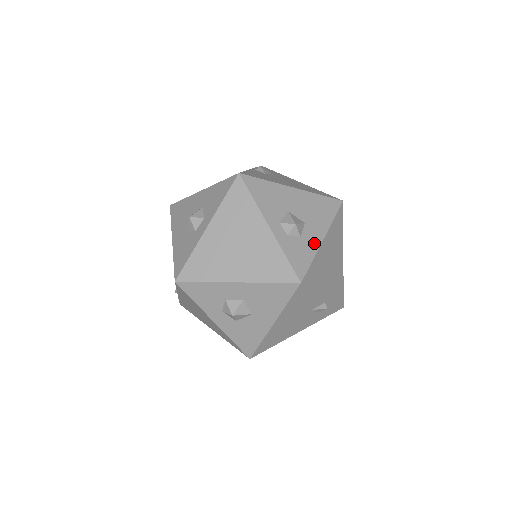
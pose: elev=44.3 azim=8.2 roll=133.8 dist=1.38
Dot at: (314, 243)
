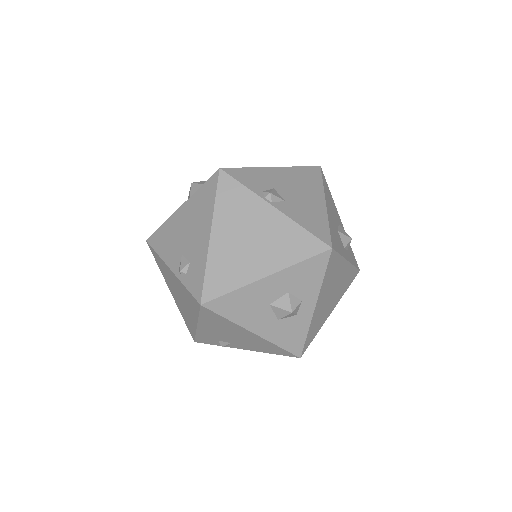
Dot at: occluded
